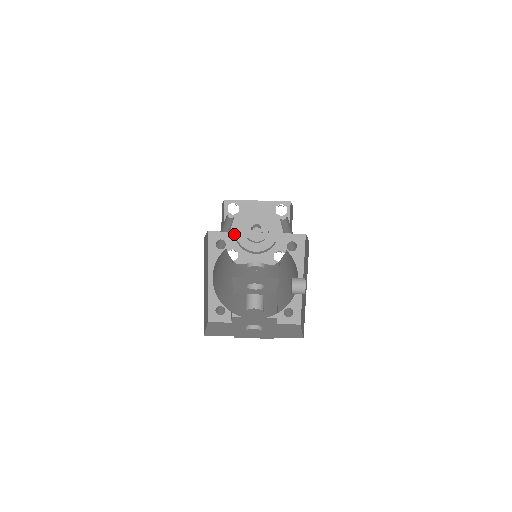
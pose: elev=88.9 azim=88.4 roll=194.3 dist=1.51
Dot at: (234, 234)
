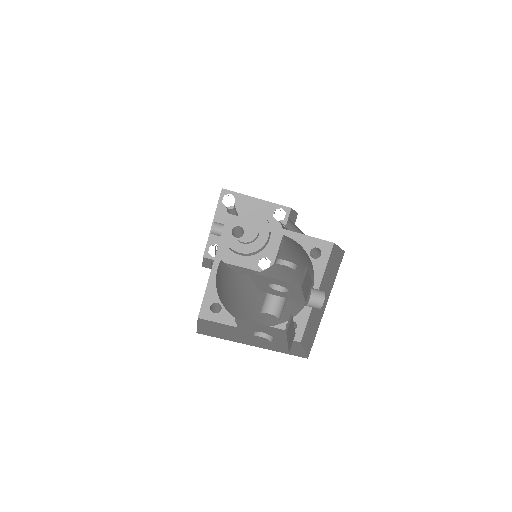
Dot at: (256, 224)
